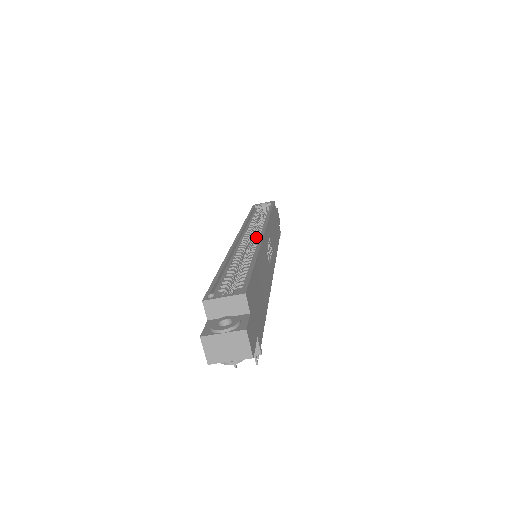
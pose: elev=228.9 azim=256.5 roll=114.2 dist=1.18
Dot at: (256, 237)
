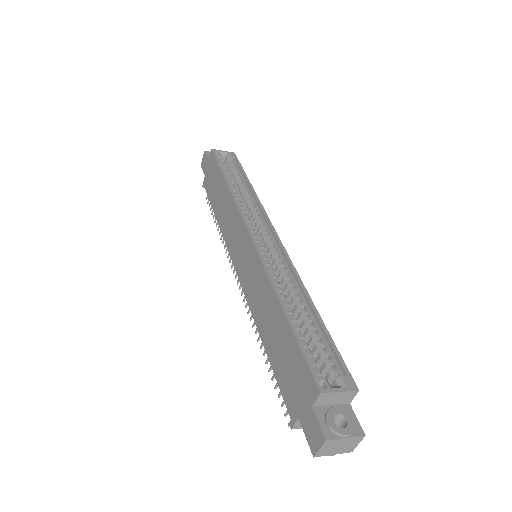
Dot at: (270, 242)
